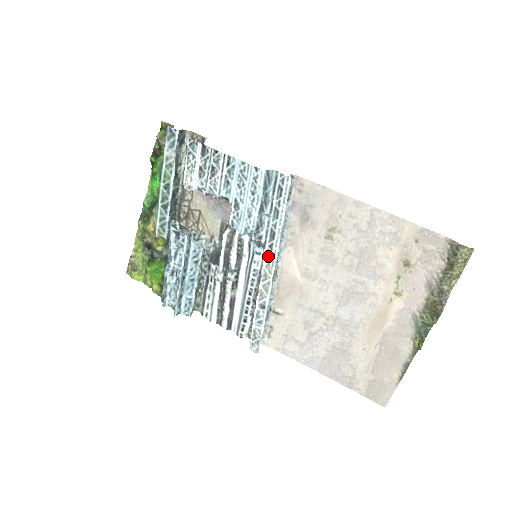
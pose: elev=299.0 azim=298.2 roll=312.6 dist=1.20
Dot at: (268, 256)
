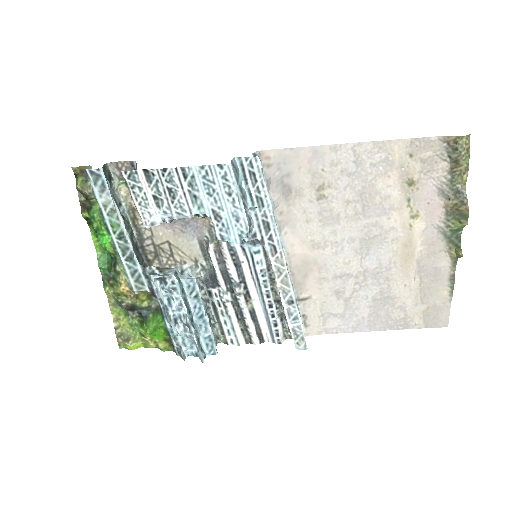
Dot at: (272, 250)
